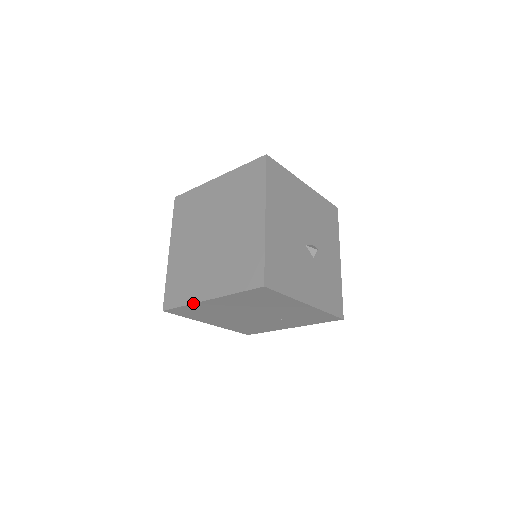
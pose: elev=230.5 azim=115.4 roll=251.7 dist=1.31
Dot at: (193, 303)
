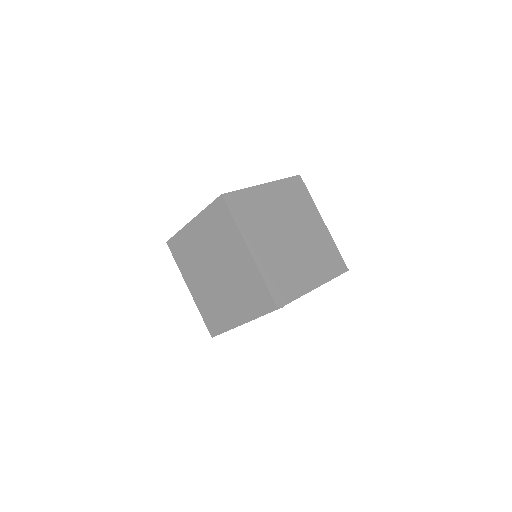
Dot at: (182, 275)
